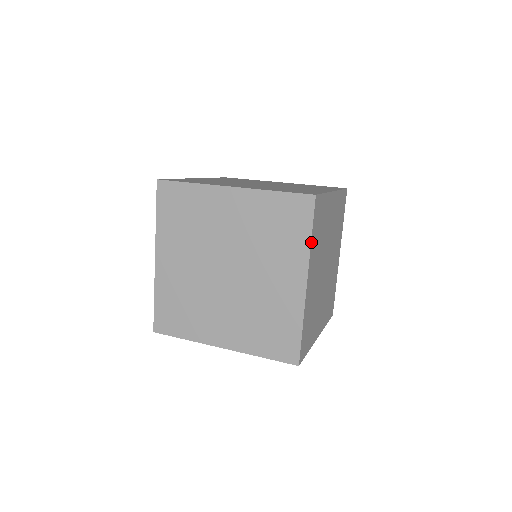
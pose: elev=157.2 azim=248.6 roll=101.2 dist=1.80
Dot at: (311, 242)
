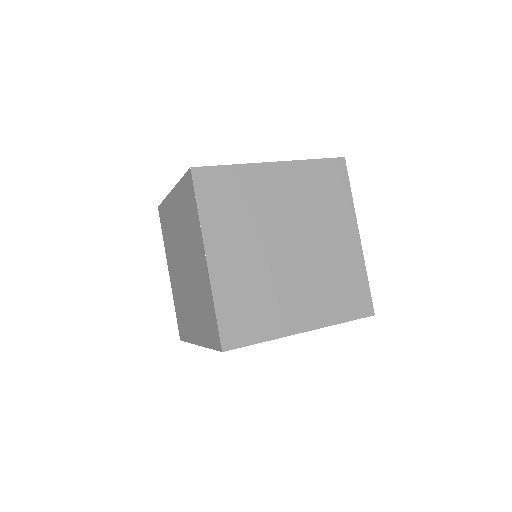
Dot at: (200, 215)
